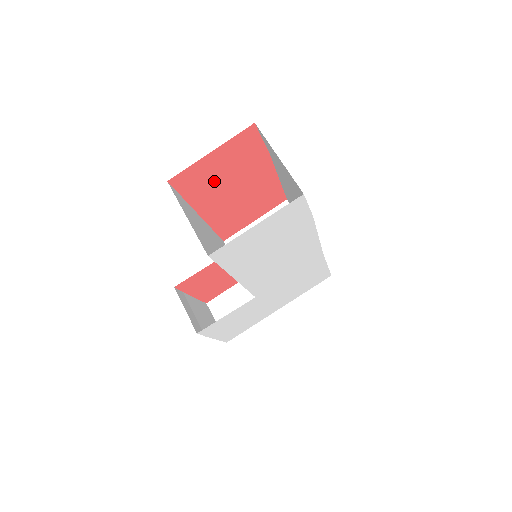
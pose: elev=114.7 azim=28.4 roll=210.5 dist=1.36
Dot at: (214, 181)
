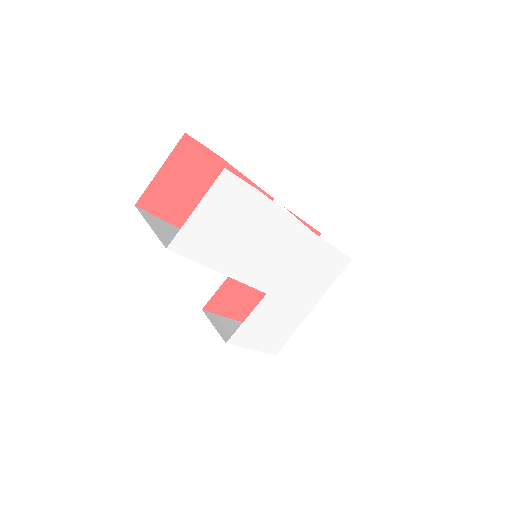
Dot at: (181, 196)
